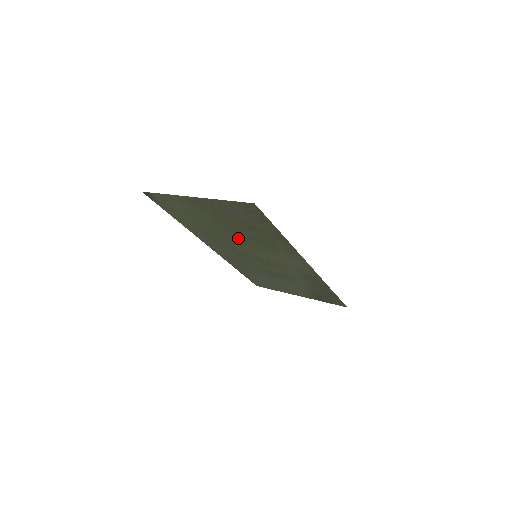
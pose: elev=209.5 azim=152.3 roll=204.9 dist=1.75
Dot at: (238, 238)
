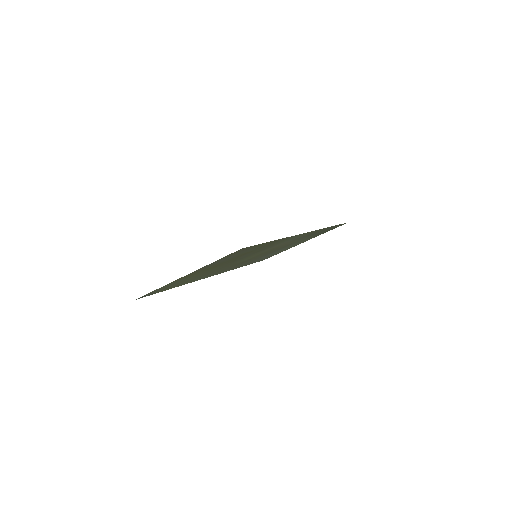
Dot at: (235, 261)
